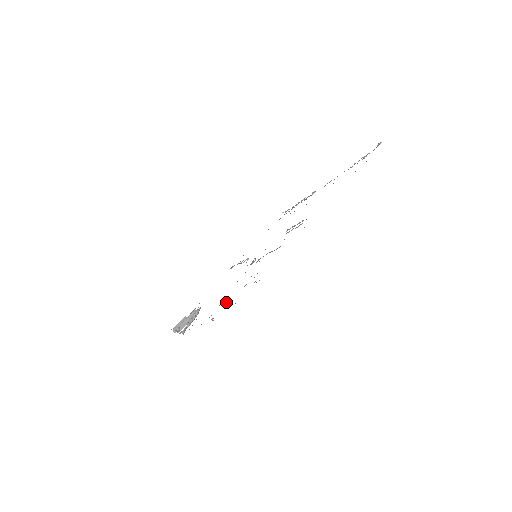
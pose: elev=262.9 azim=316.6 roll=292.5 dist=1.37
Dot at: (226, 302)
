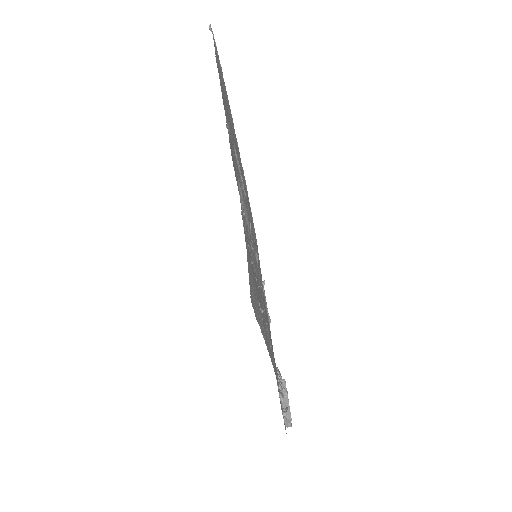
Dot at: (257, 285)
